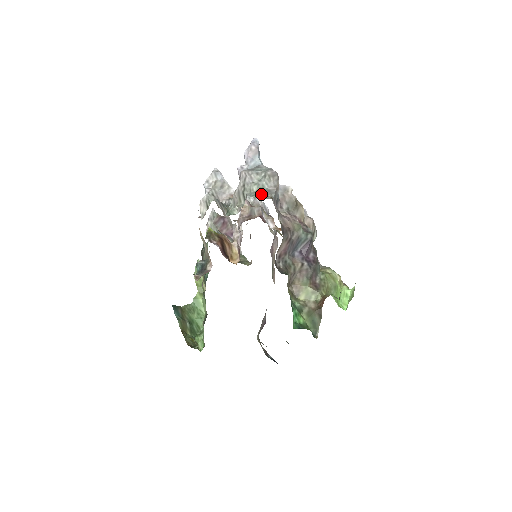
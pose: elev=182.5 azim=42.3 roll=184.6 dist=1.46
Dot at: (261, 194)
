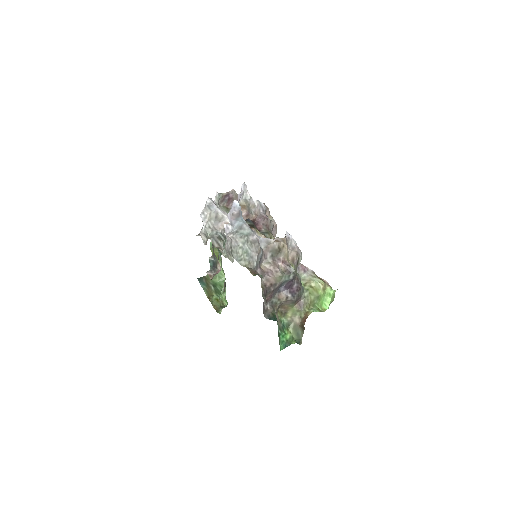
Dot at: (245, 261)
